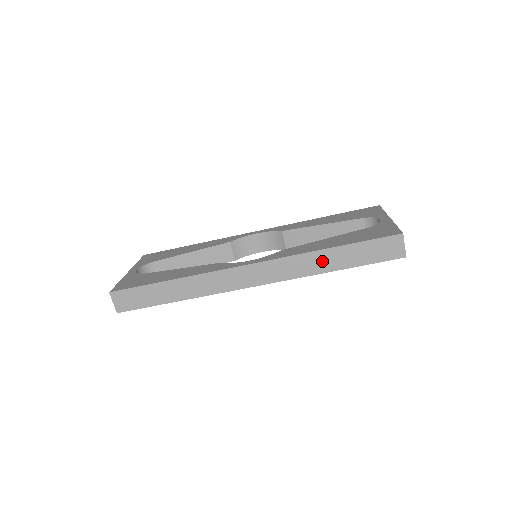
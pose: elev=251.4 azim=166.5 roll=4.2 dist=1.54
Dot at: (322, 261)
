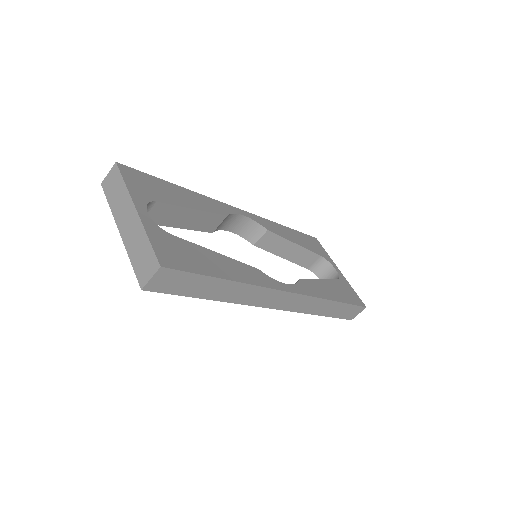
Dot at: (324, 307)
